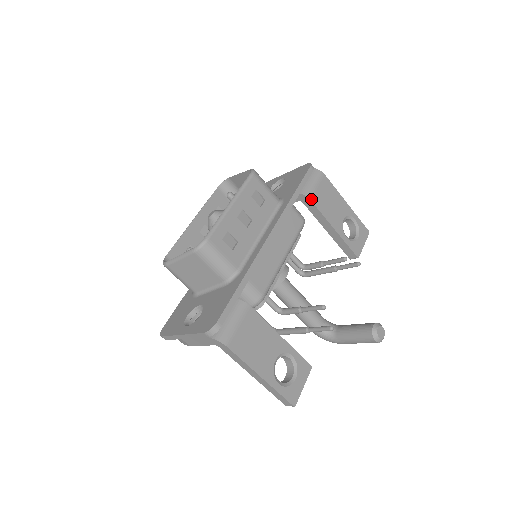
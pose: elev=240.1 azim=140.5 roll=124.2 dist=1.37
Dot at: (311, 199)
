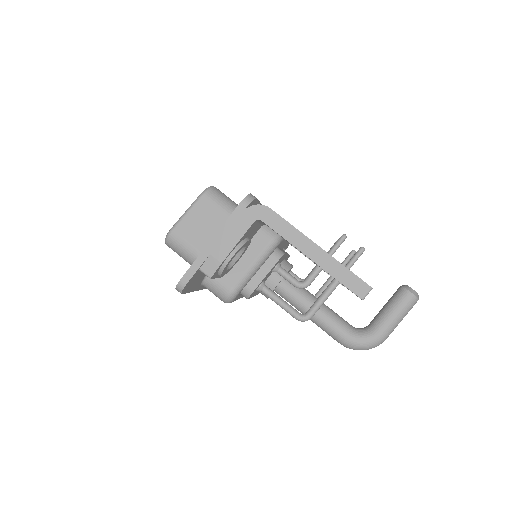
Dot at: occluded
